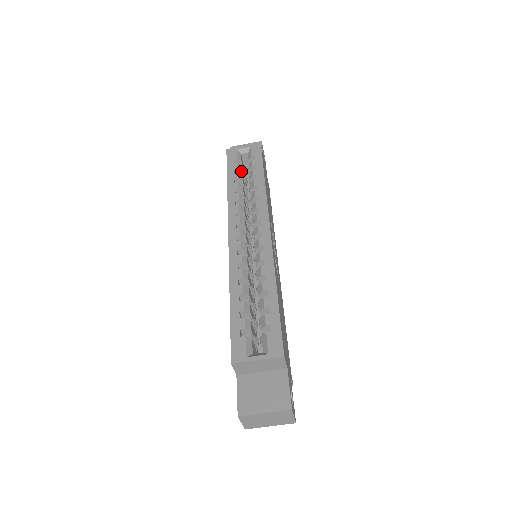
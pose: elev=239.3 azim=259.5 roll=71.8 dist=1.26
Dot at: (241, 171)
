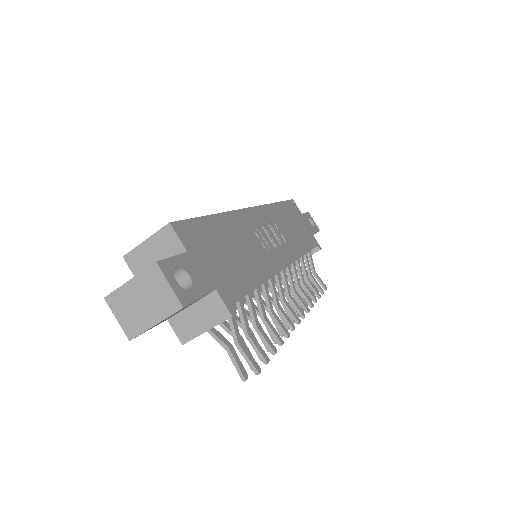
Dot at: occluded
